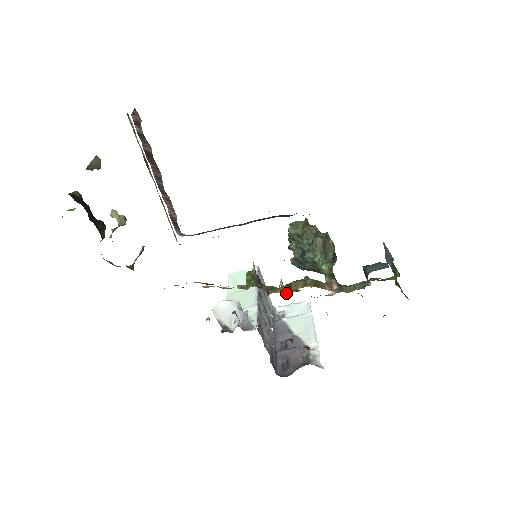
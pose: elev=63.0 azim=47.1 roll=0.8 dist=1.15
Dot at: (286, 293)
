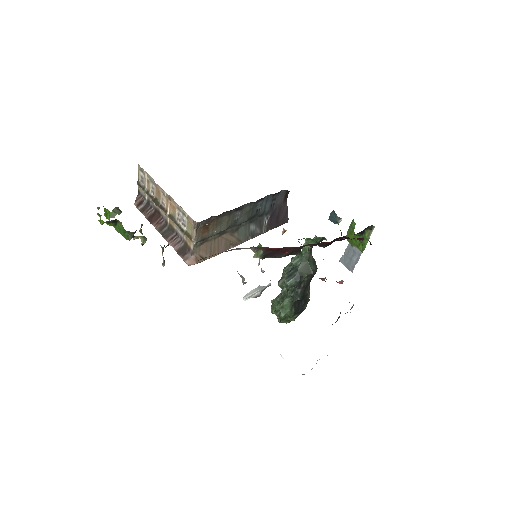
Dot at: (293, 249)
